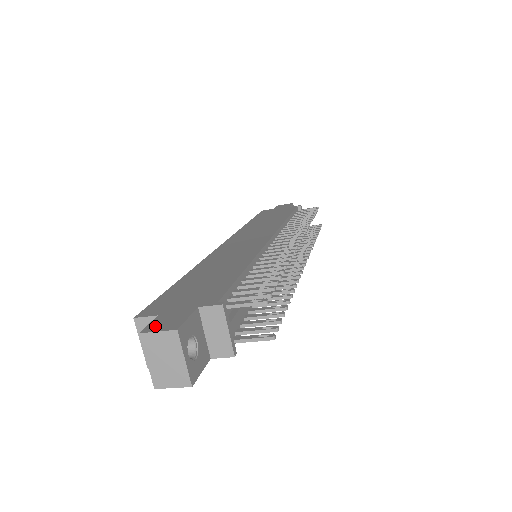
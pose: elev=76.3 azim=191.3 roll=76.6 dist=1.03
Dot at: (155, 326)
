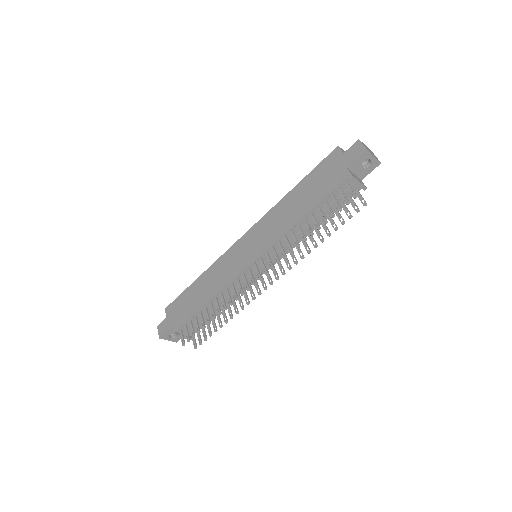
Dot at: (160, 327)
